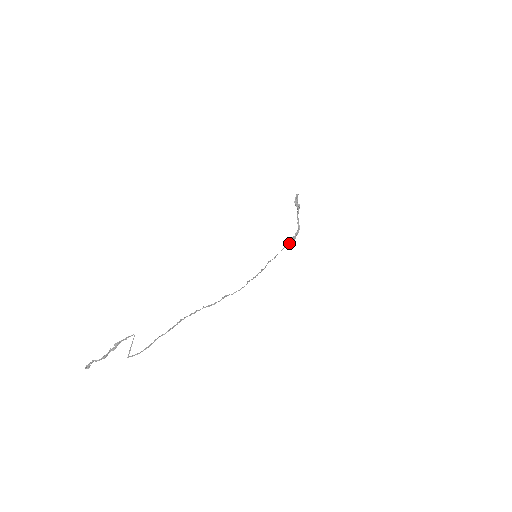
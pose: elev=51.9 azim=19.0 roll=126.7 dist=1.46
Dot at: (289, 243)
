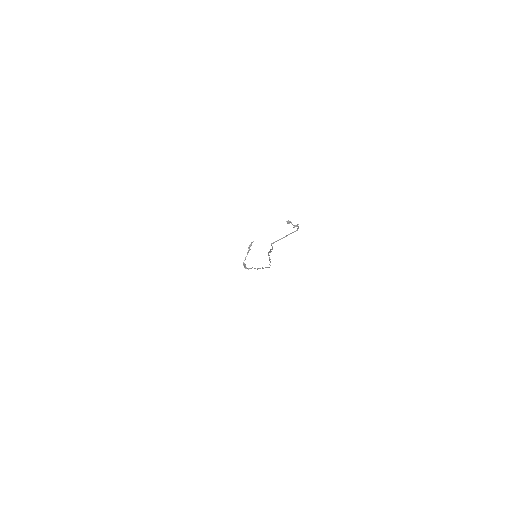
Dot at: occluded
